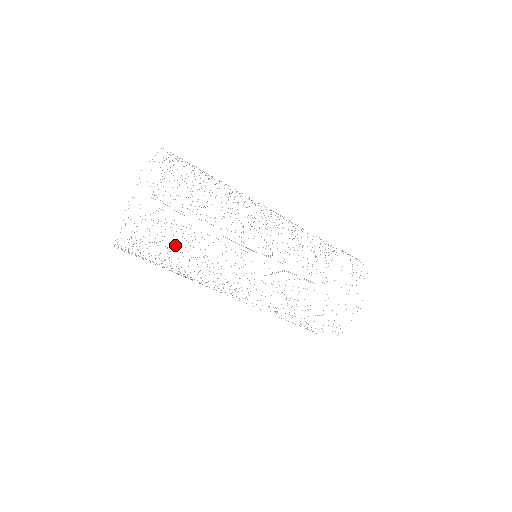
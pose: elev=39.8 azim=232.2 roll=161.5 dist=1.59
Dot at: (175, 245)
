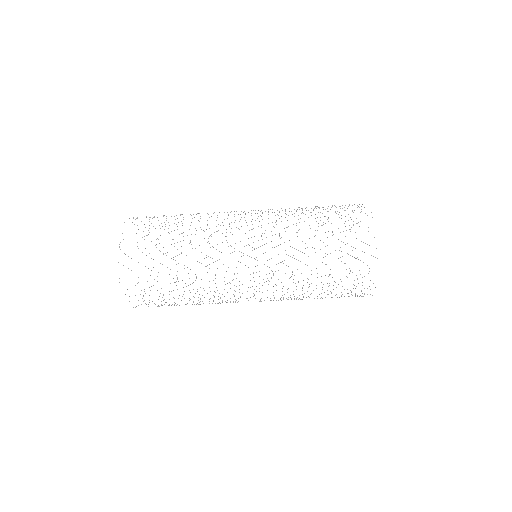
Dot at: occluded
